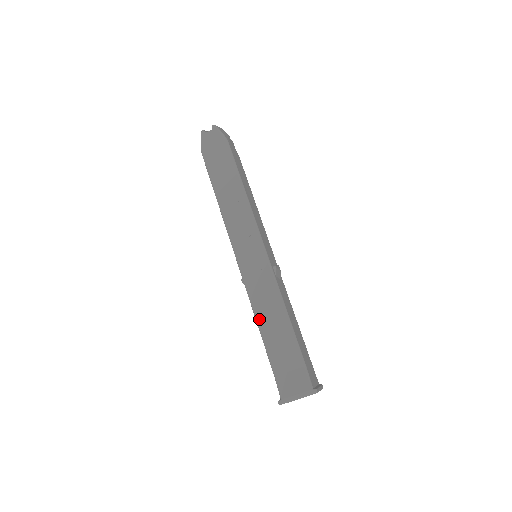
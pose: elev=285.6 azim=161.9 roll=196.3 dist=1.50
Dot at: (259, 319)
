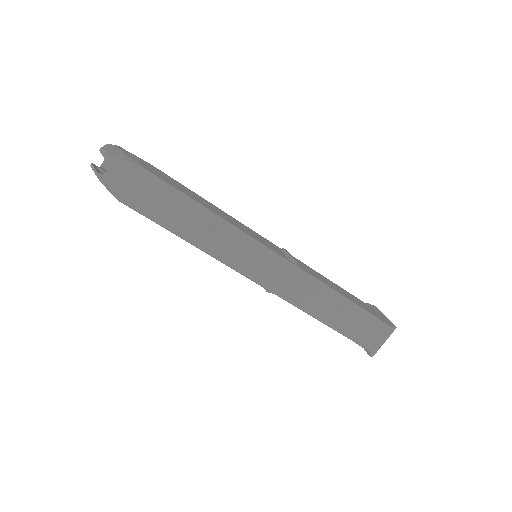
Dot at: (312, 313)
